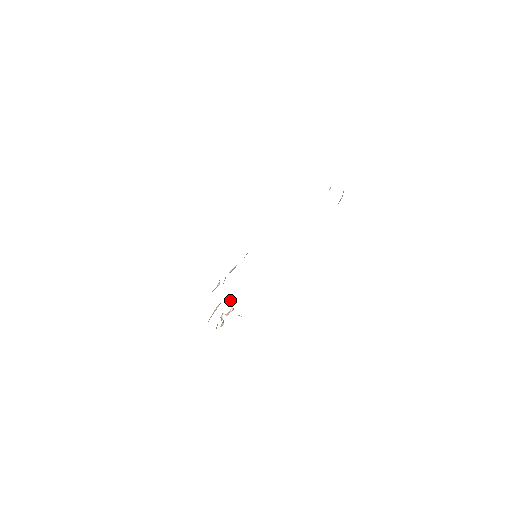
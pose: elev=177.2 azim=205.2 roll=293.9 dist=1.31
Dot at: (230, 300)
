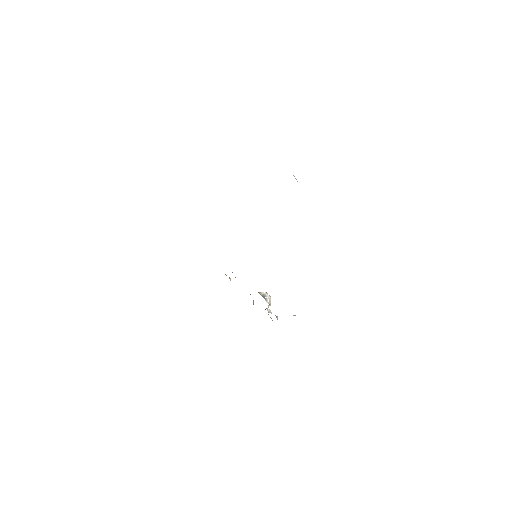
Dot at: (263, 296)
